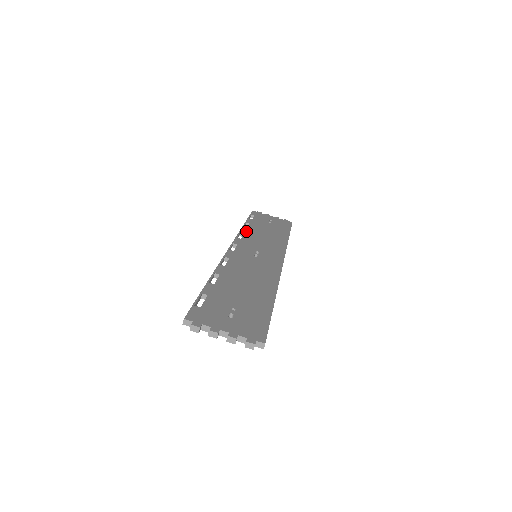
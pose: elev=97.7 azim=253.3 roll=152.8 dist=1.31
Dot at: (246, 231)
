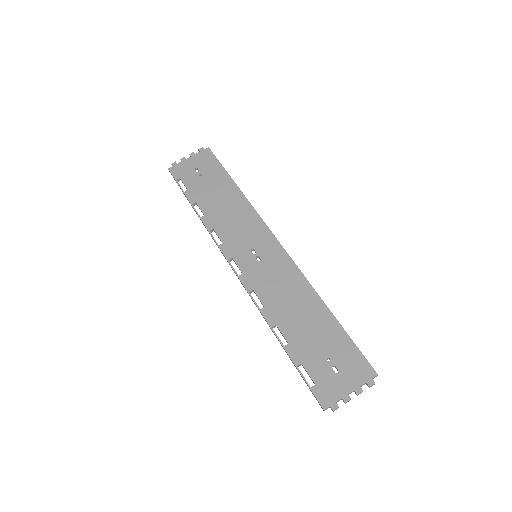
Dot at: (210, 223)
